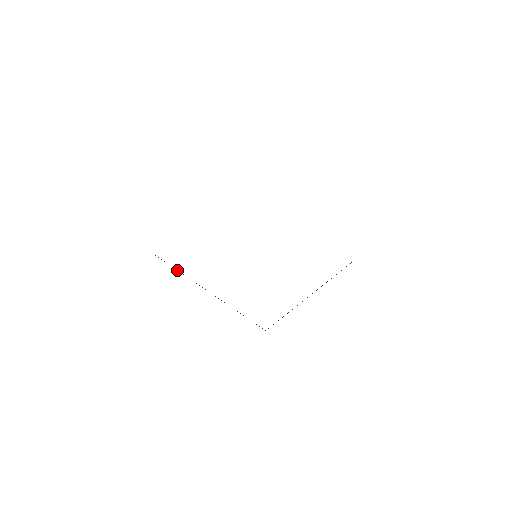
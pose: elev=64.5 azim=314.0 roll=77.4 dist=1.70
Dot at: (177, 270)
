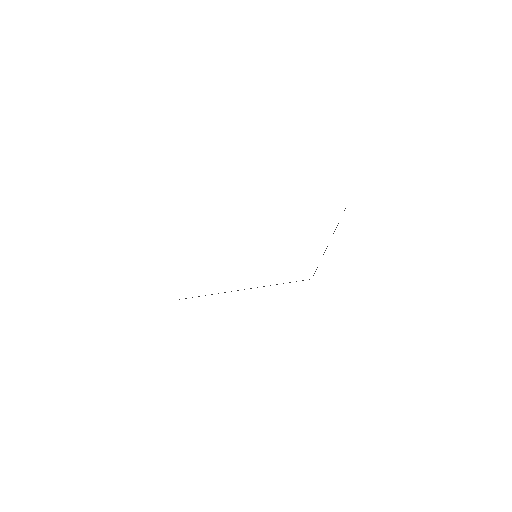
Dot at: occluded
